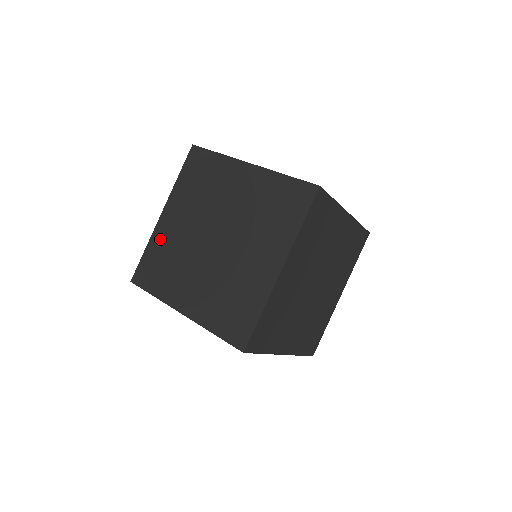
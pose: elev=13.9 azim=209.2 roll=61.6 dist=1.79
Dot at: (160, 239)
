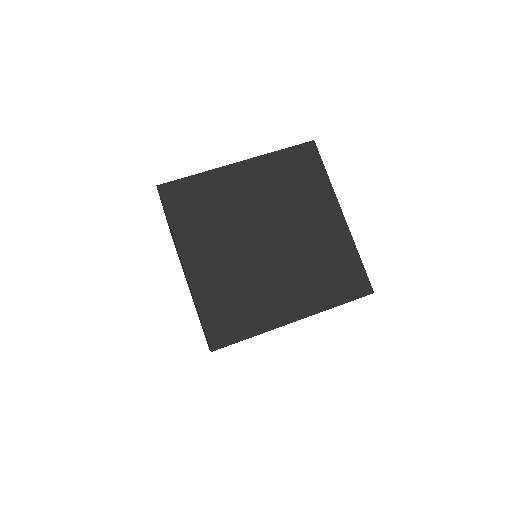
Dot at: (218, 182)
